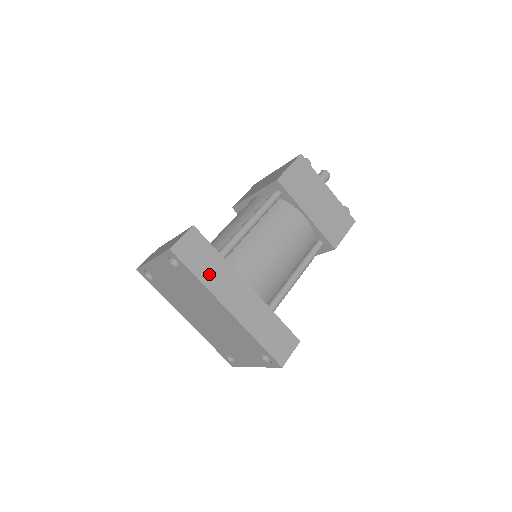
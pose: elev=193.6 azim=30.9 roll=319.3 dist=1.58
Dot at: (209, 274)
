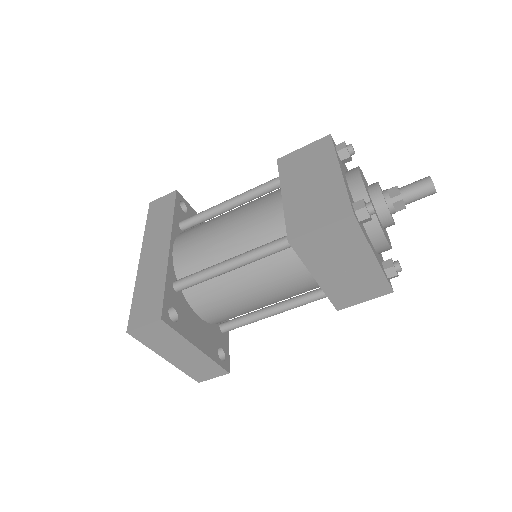
Dot at: (154, 227)
